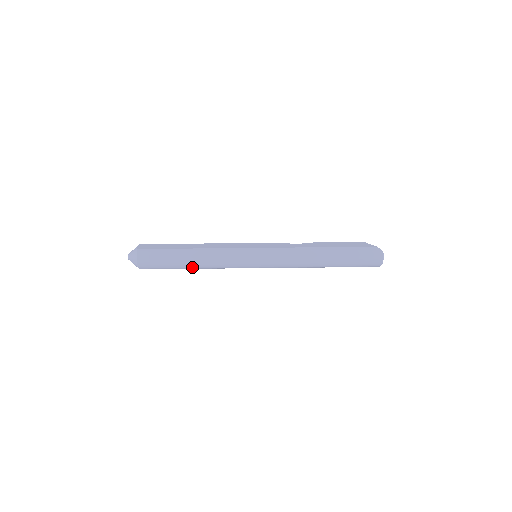
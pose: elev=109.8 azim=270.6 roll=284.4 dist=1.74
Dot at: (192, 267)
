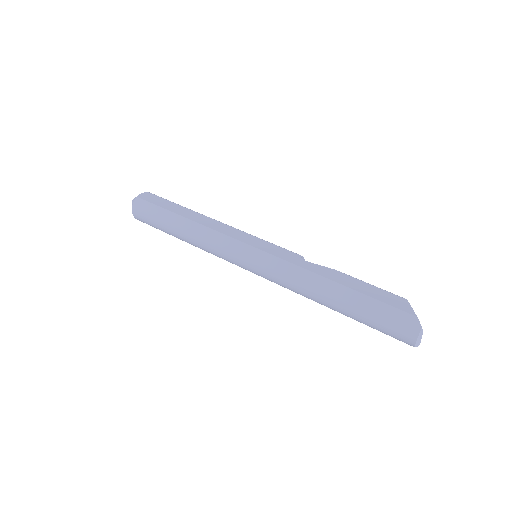
Dot at: (182, 239)
